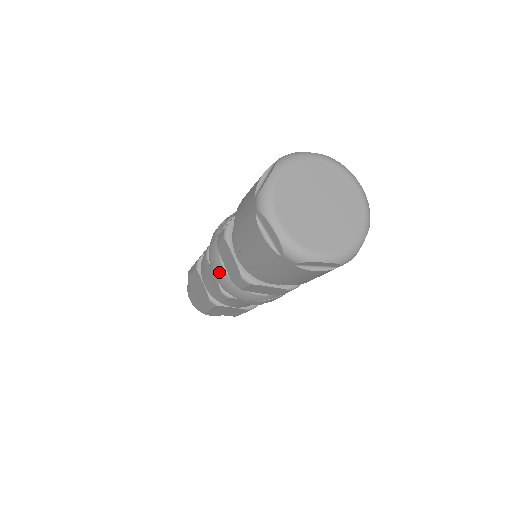
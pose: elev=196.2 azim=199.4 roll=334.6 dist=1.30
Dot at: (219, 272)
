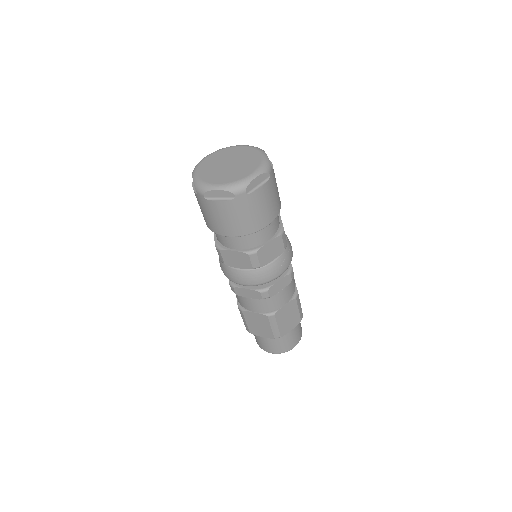
Dot at: (242, 276)
